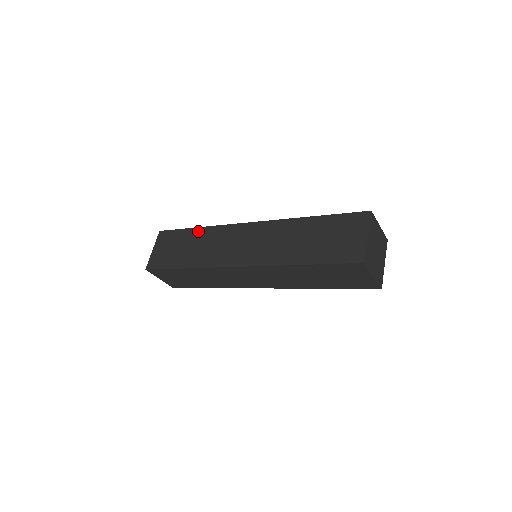
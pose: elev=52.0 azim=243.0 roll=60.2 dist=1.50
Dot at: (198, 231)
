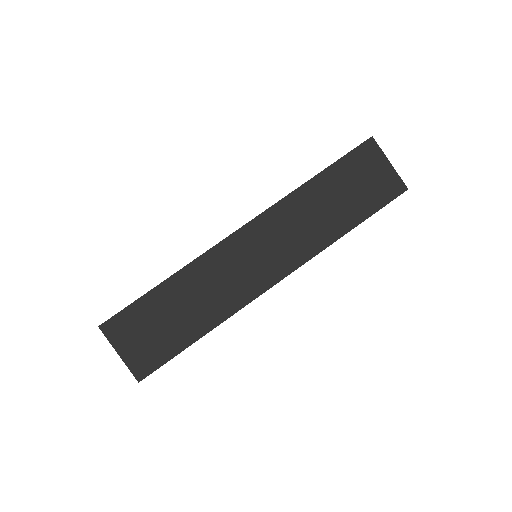
Dot at: occluded
